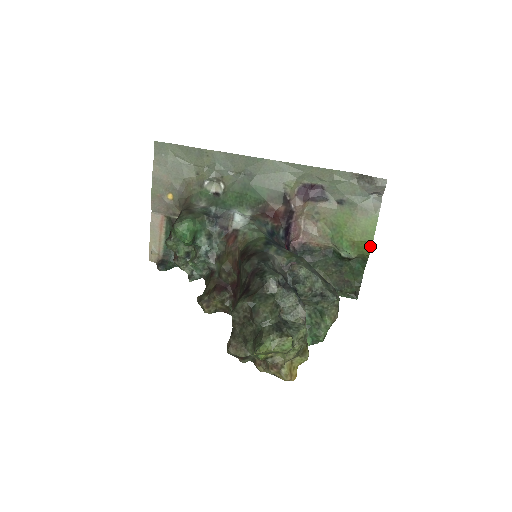
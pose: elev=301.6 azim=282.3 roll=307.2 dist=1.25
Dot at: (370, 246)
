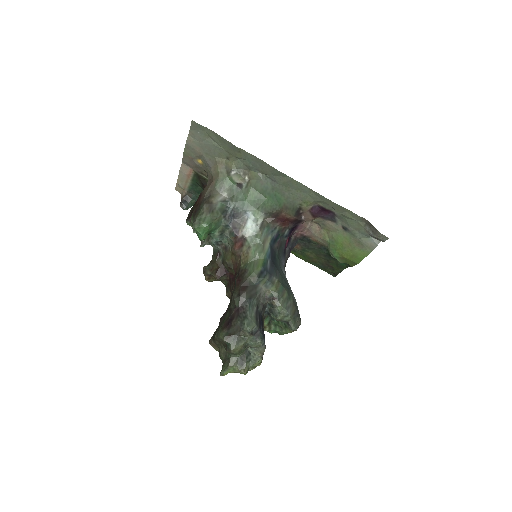
Dot at: (355, 264)
